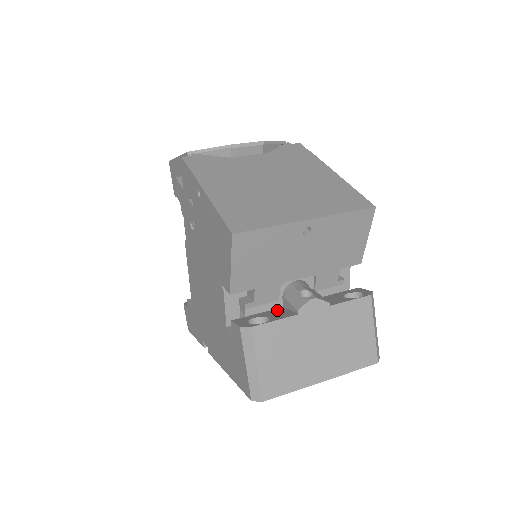
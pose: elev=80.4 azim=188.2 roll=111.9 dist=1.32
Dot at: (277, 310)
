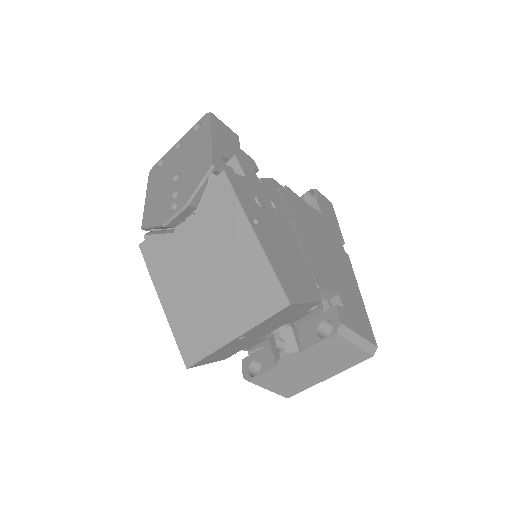
Dot at: (269, 348)
